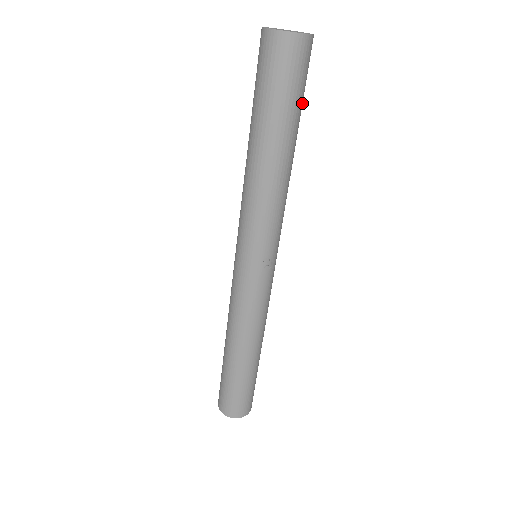
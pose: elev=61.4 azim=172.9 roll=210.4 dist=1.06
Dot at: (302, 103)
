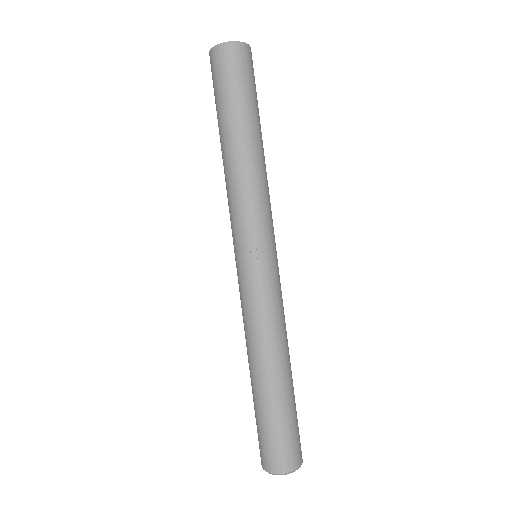
Dot at: (251, 97)
